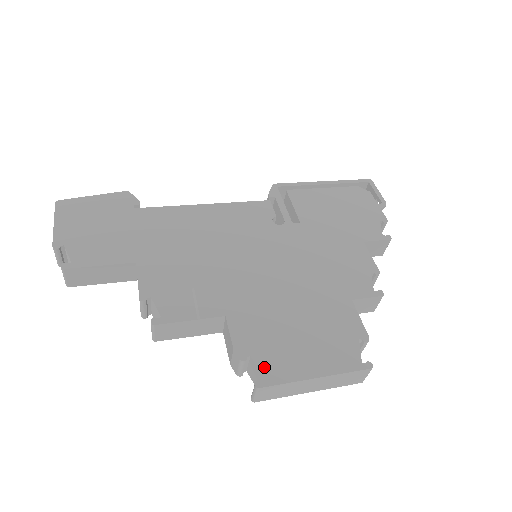
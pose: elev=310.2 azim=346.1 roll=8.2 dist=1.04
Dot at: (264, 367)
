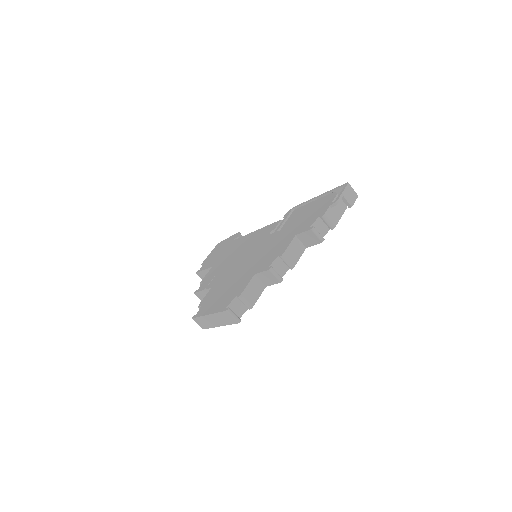
Dot at: (200, 310)
